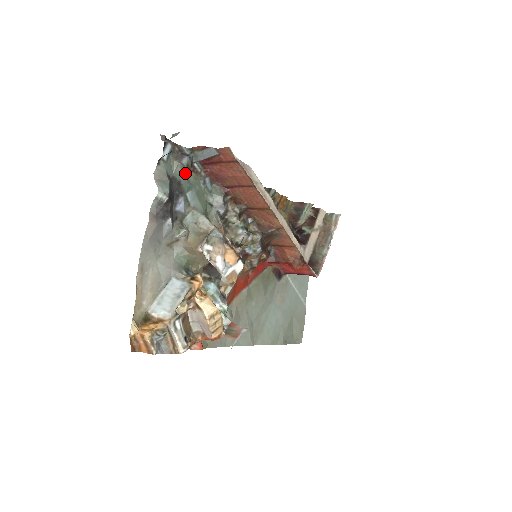
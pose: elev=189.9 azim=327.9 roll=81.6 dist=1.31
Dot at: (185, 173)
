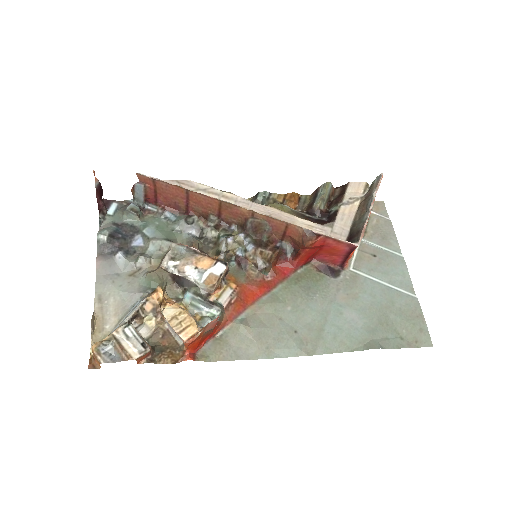
Dot at: (132, 216)
